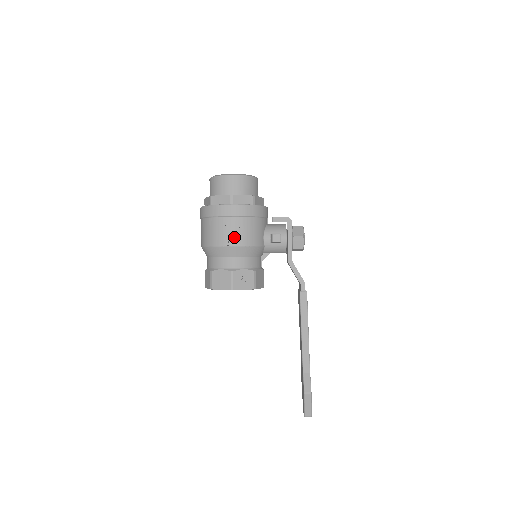
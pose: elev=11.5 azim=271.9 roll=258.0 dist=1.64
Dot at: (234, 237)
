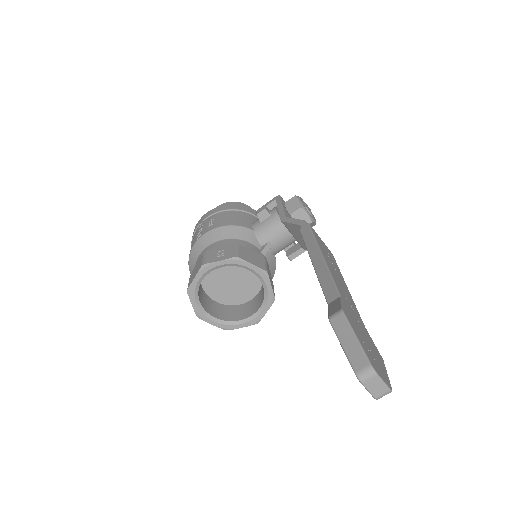
Dot at: (208, 227)
